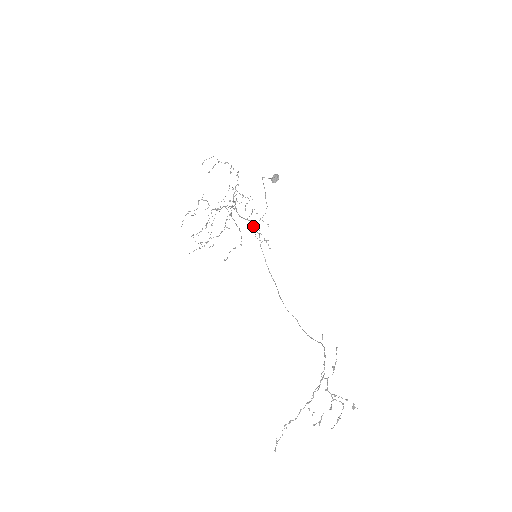
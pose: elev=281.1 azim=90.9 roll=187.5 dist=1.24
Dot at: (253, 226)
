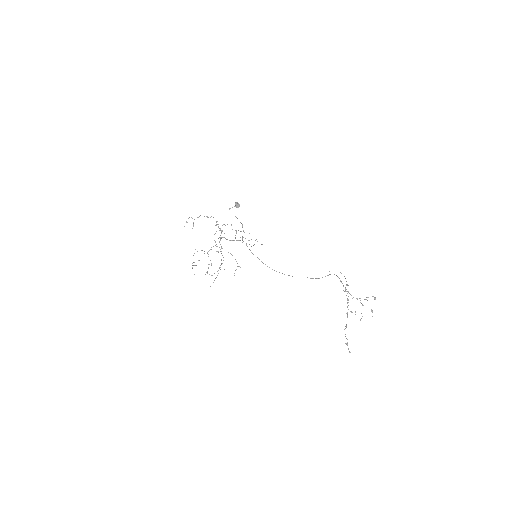
Dot at: (243, 237)
